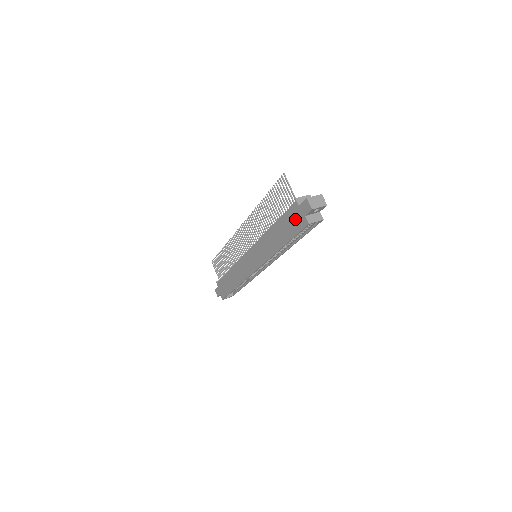
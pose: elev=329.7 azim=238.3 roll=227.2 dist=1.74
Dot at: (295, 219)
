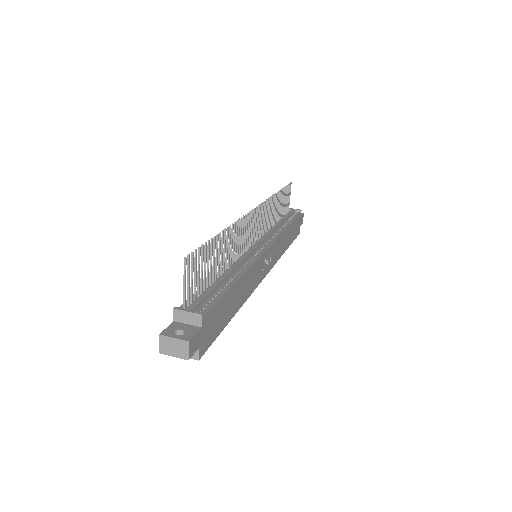
Dot at: occluded
